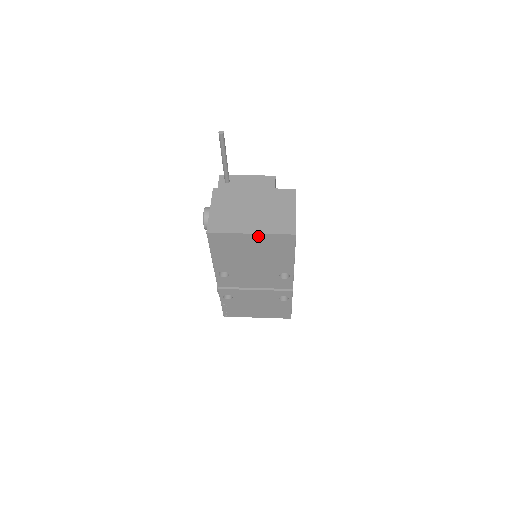
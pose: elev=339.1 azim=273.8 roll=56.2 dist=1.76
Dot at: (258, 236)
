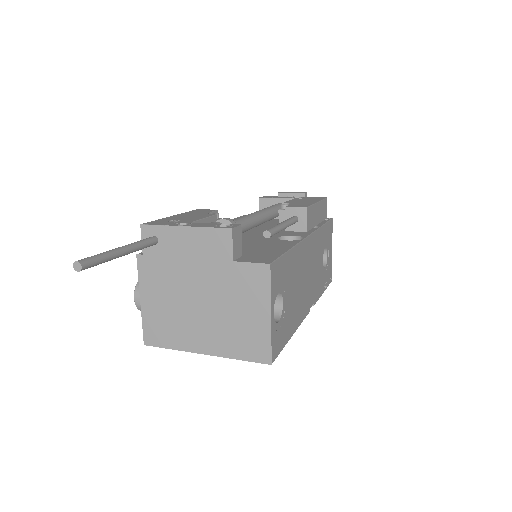
Dot at: (217, 353)
